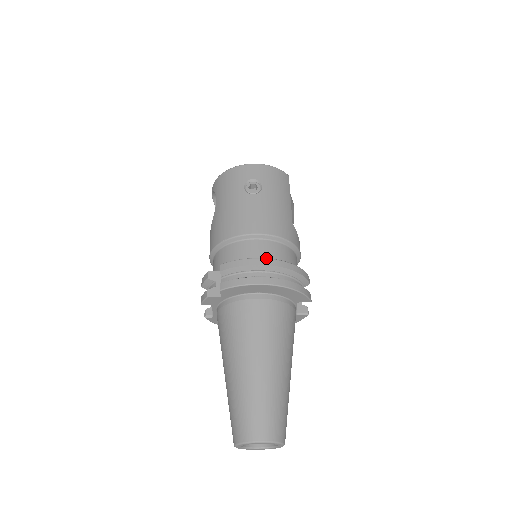
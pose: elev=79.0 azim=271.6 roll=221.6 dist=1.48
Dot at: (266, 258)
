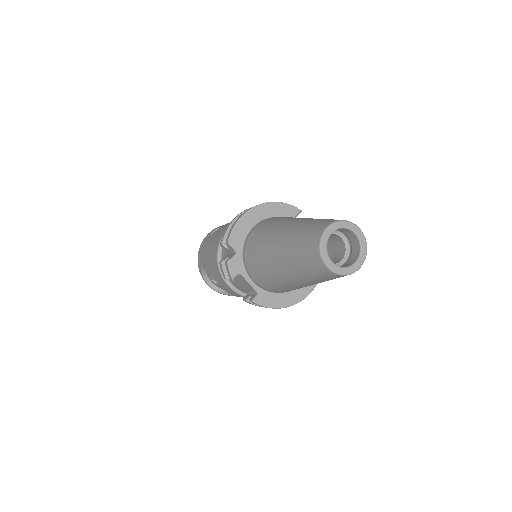
Dot at: occluded
